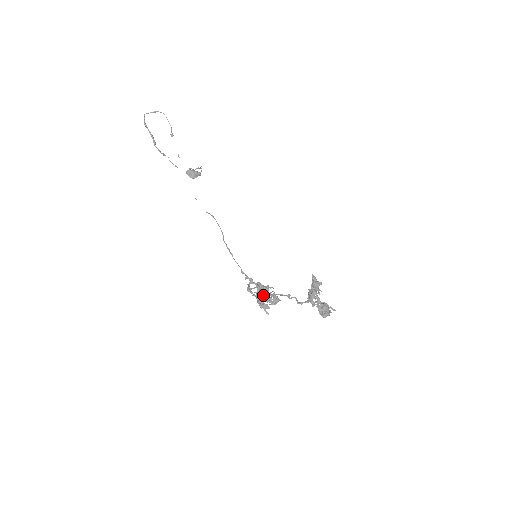
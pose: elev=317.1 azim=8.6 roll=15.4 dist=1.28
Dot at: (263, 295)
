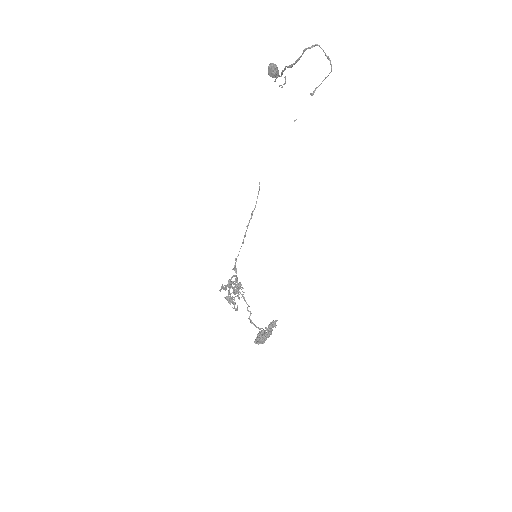
Dot at: occluded
